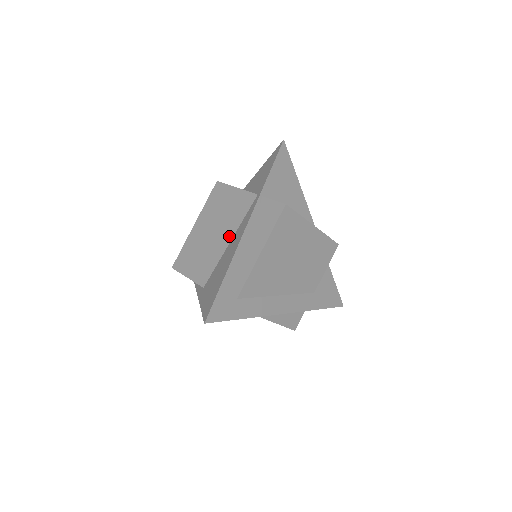
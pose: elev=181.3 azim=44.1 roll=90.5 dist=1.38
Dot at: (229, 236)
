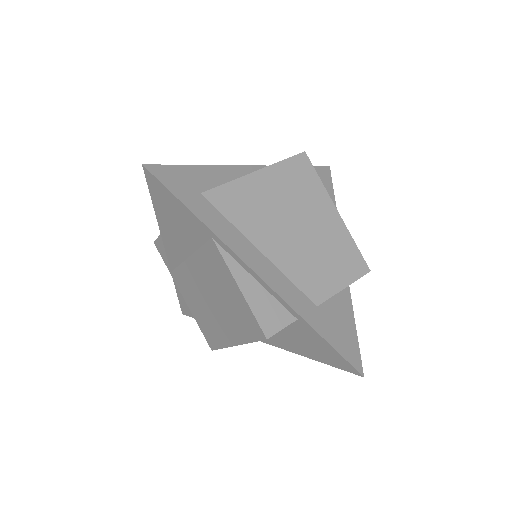
Dot at: occluded
